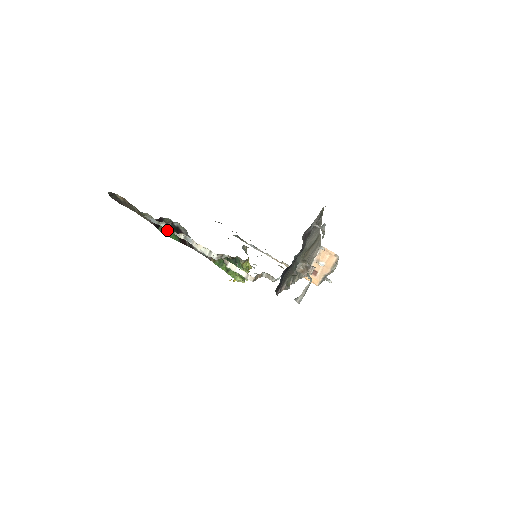
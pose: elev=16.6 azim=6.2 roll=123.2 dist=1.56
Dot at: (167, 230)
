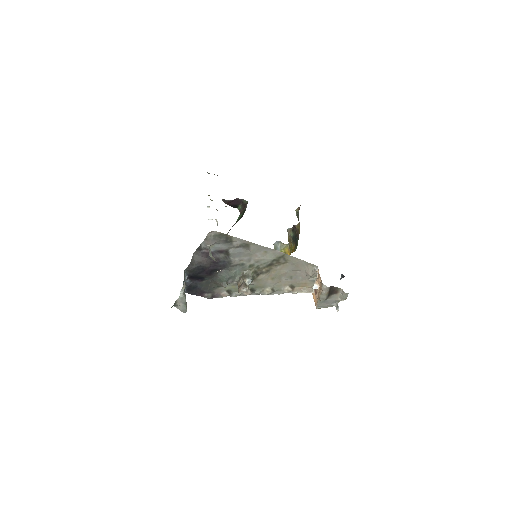
Dot at: (243, 210)
